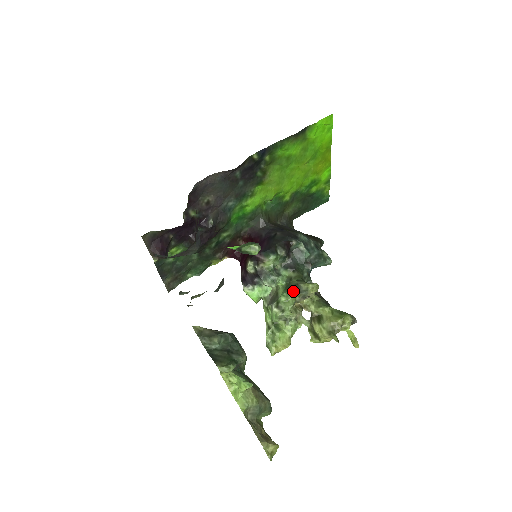
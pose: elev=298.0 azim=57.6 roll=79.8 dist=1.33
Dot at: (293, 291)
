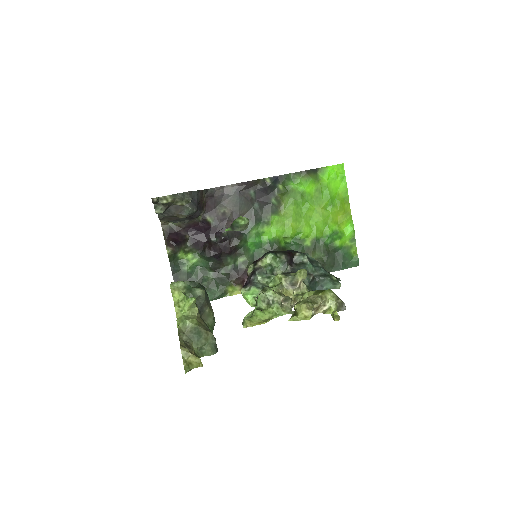
Dot at: (280, 274)
